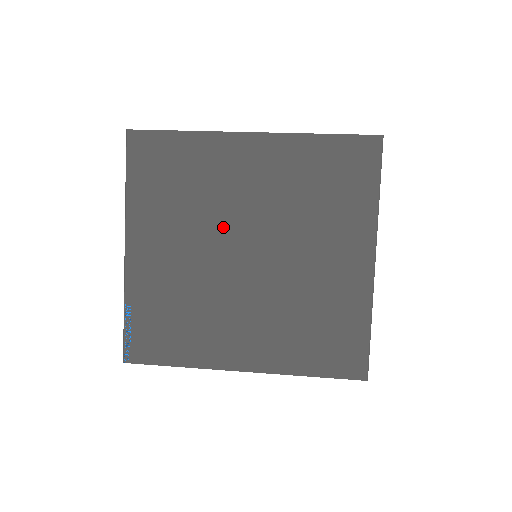
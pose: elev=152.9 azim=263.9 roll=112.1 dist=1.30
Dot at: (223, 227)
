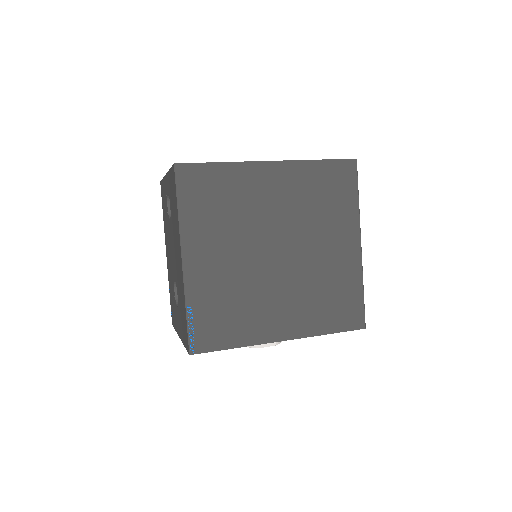
Dot at: (258, 233)
